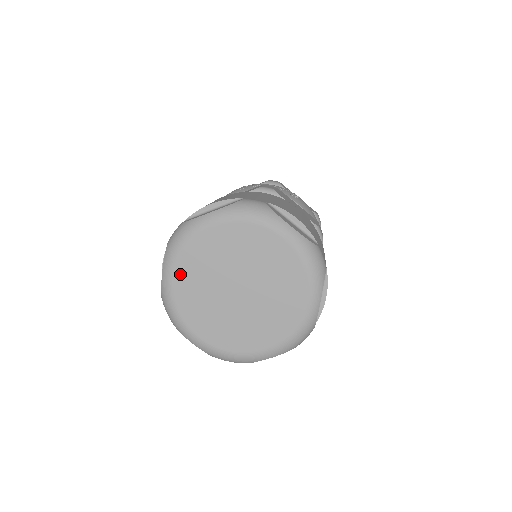
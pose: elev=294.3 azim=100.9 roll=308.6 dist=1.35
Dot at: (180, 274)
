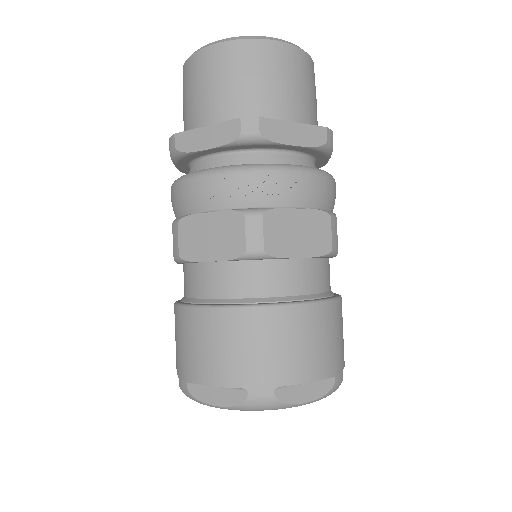
Dot at: occluded
